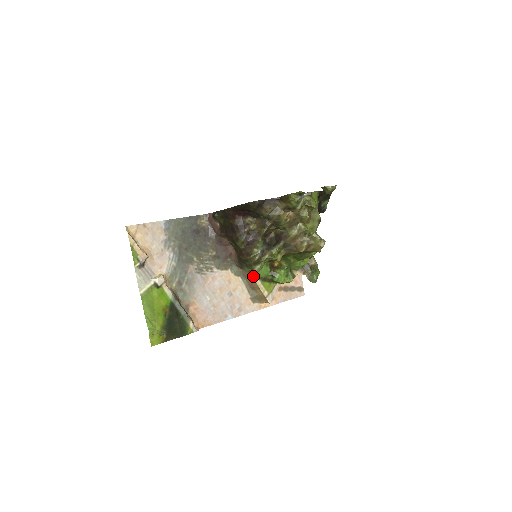
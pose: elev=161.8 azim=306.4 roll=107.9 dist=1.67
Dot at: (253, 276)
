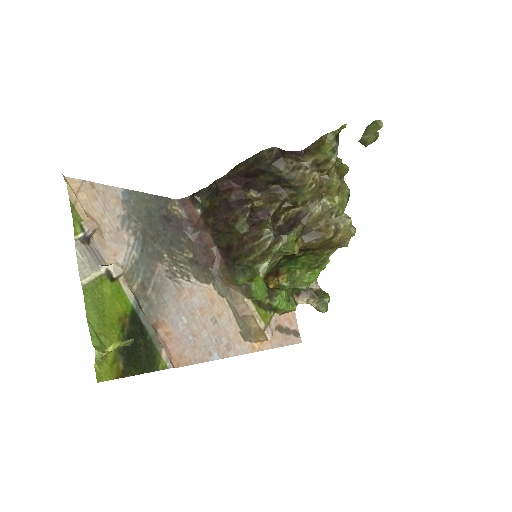
Dot at: (245, 296)
